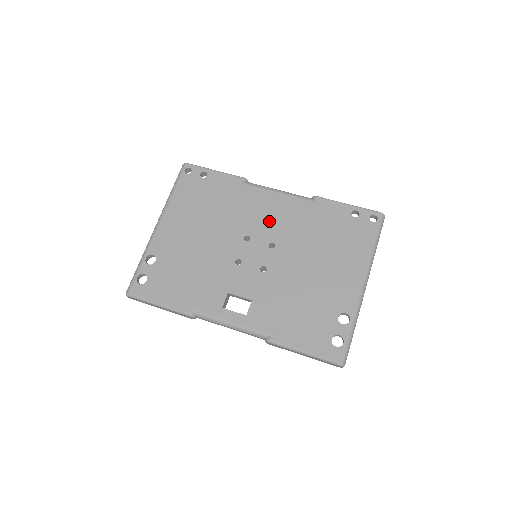
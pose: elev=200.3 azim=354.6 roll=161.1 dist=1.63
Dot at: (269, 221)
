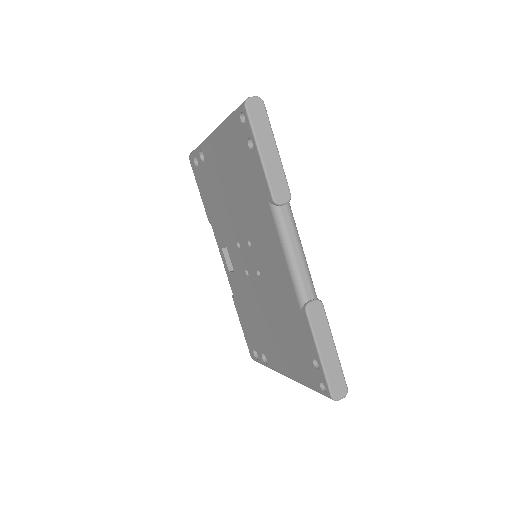
Dot at: (266, 260)
